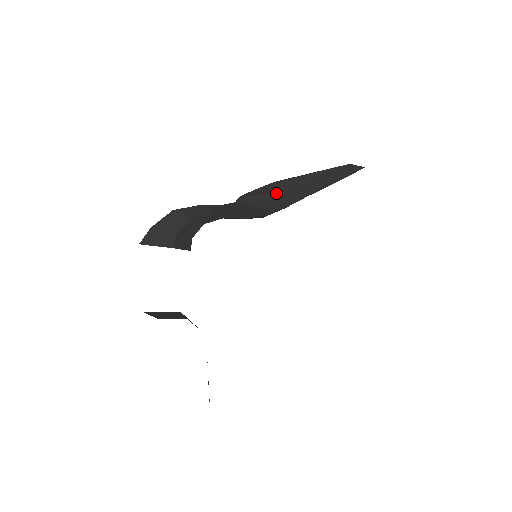
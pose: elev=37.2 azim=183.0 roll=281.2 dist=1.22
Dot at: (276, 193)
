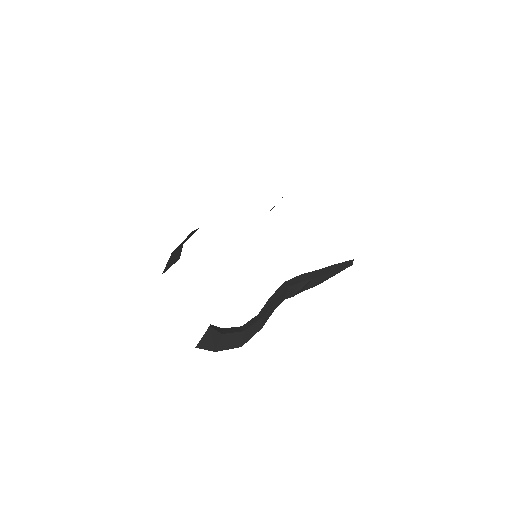
Dot at: occluded
